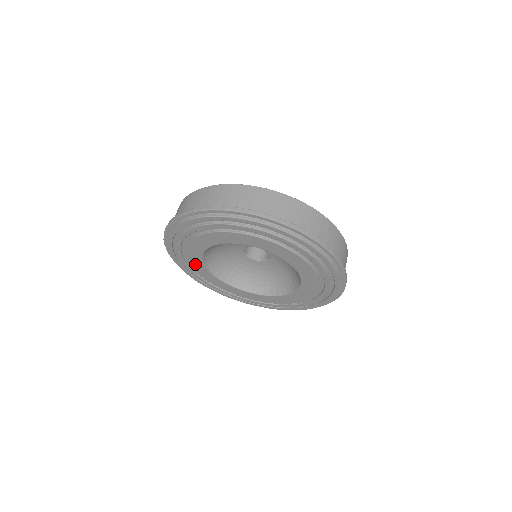
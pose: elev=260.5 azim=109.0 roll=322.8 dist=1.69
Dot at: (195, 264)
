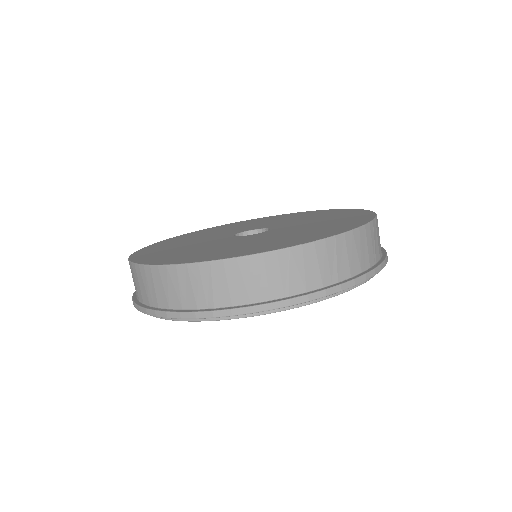
Dot at: occluded
